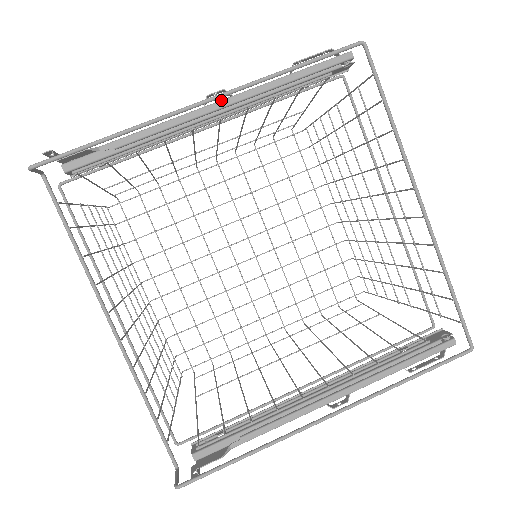
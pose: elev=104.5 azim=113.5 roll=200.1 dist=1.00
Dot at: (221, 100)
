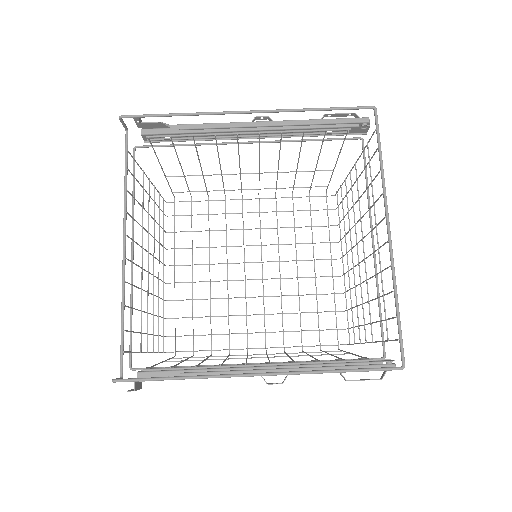
Dot at: (263, 121)
